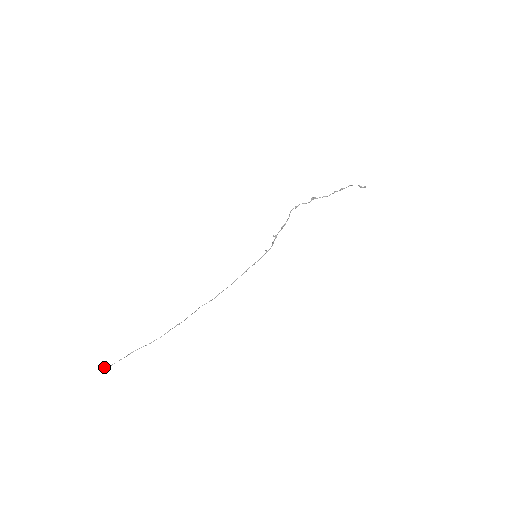
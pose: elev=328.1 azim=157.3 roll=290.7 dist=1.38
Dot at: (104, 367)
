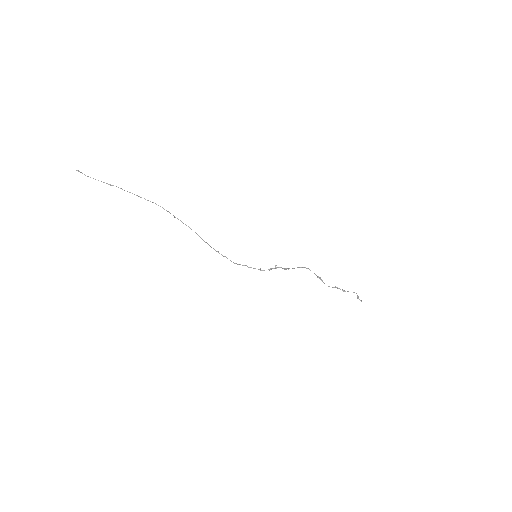
Dot at: (82, 173)
